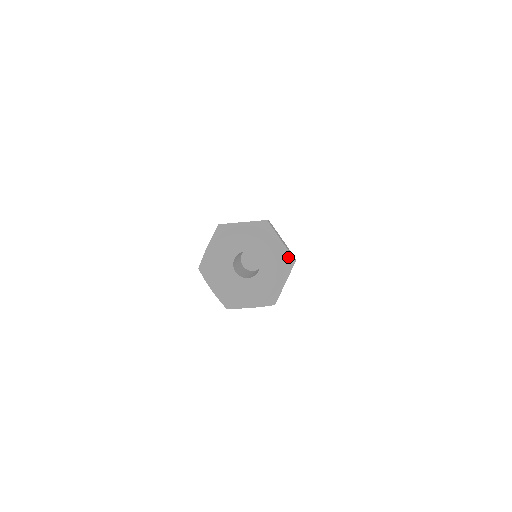
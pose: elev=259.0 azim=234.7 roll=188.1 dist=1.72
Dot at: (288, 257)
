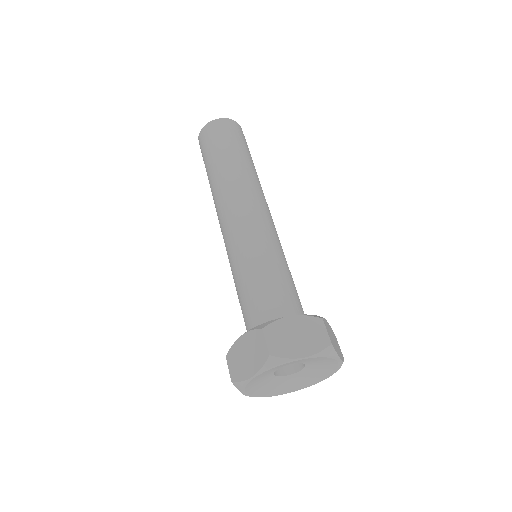
Dot at: occluded
